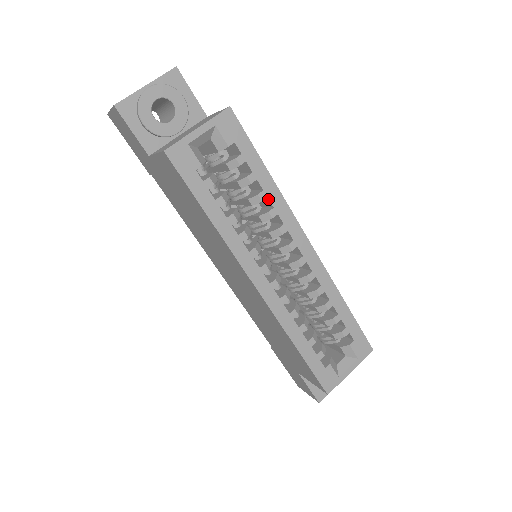
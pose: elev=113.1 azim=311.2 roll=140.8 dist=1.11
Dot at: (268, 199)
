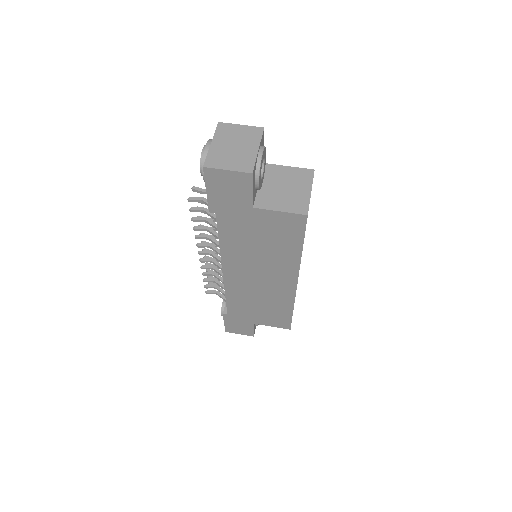
Dot at: occluded
